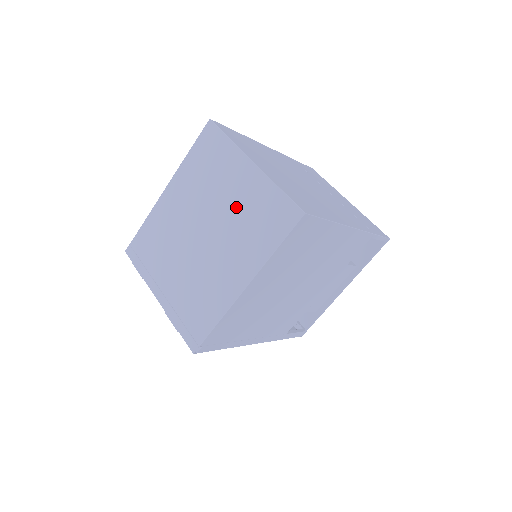
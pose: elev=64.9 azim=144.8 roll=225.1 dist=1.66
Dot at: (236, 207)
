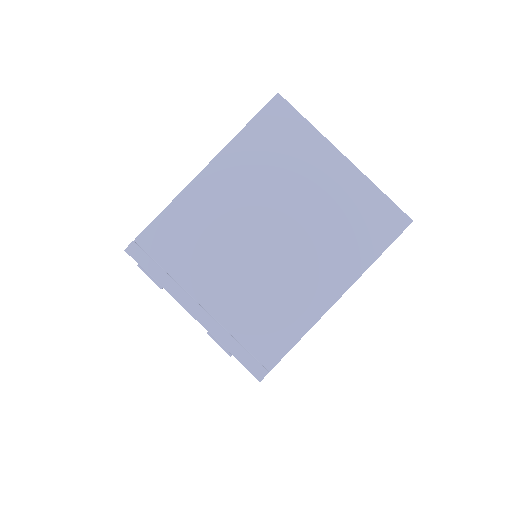
Dot at: (322, 206)
